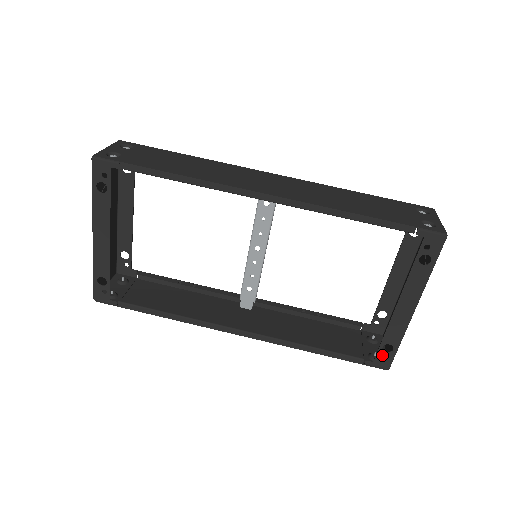
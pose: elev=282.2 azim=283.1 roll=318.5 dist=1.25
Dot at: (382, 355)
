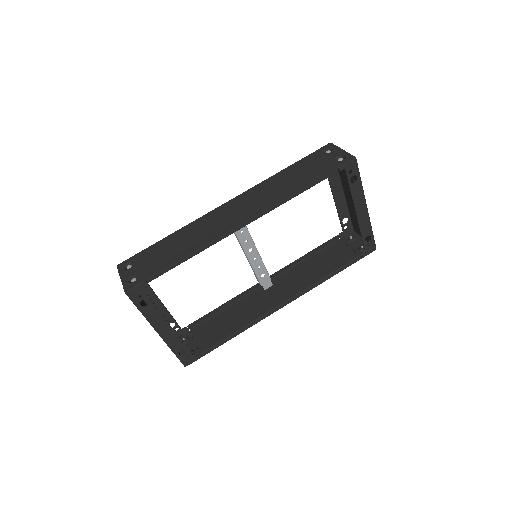
Dot at: occluded
